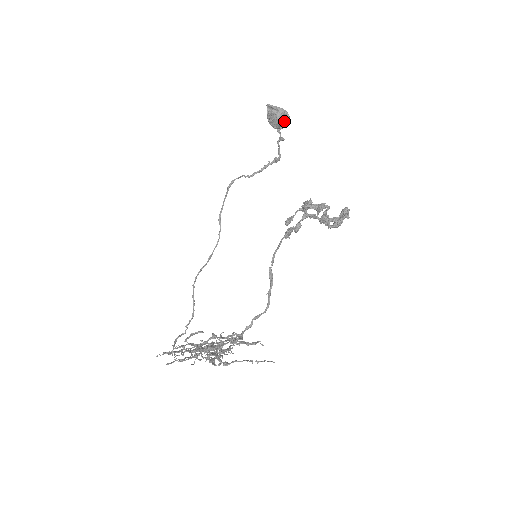
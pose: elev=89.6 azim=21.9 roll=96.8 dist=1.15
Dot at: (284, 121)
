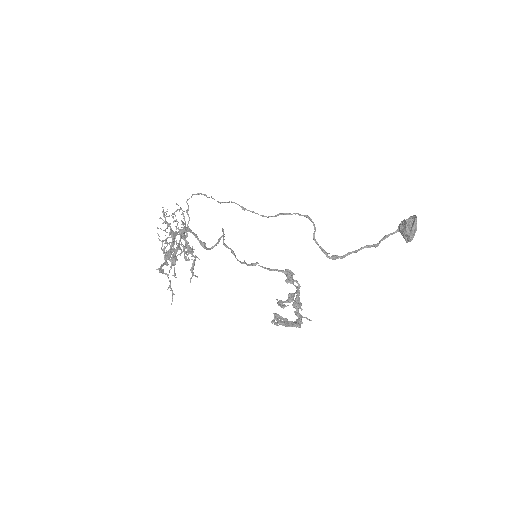
Dot at: (405, 237)
